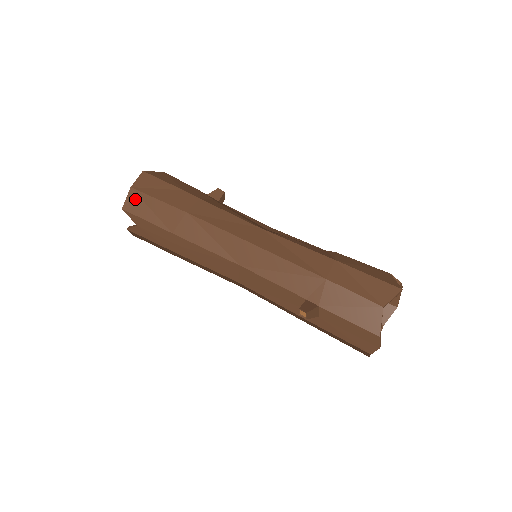
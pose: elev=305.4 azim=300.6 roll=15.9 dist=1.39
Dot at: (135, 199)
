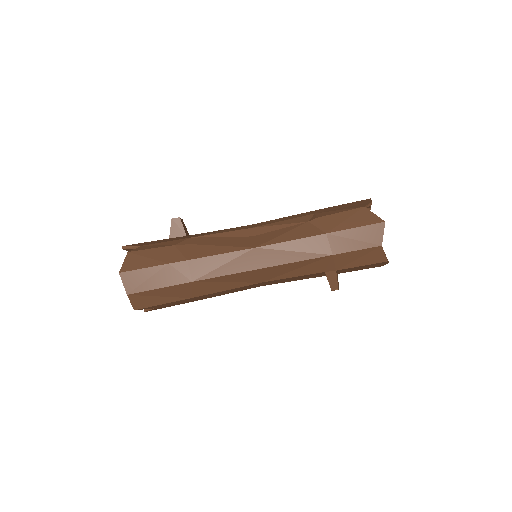
Dot at: (139, 299)
